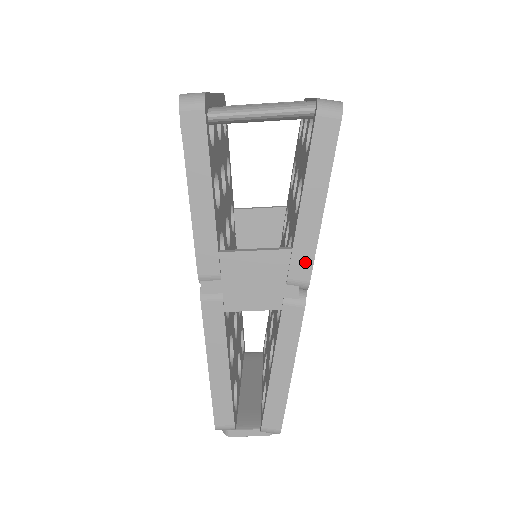
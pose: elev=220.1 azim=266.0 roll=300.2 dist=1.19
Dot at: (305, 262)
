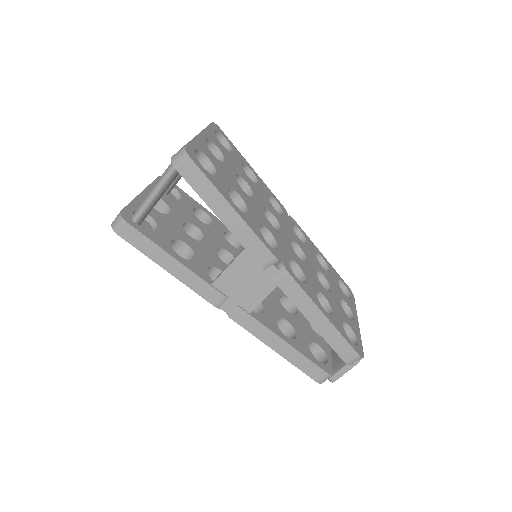
Dot at: (259, 249)
